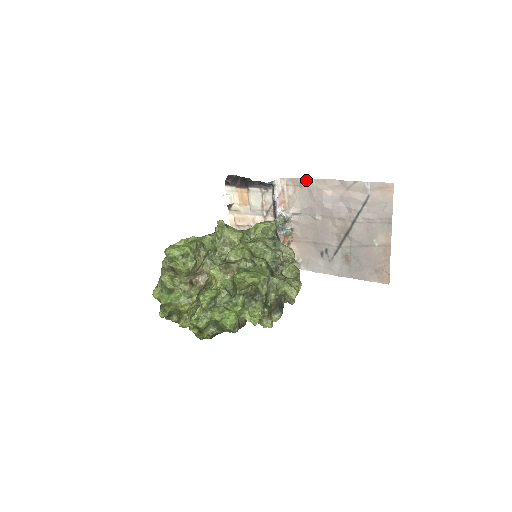
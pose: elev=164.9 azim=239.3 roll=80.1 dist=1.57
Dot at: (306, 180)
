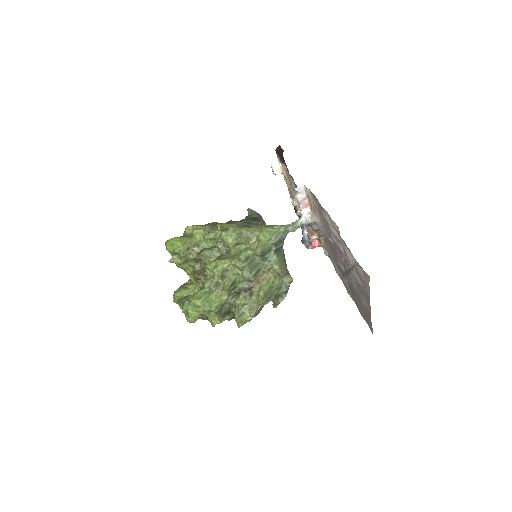
Dot at: (320, 204)
